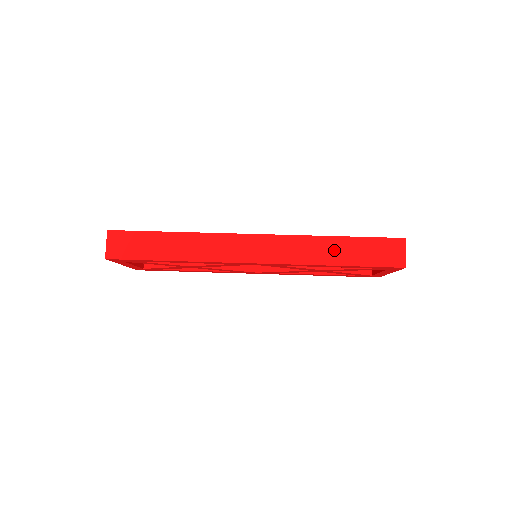
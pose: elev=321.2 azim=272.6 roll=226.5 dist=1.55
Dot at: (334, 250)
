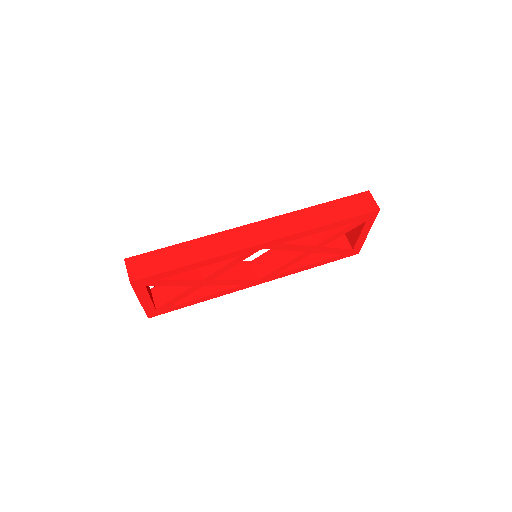
Dot at: (321, 214)
